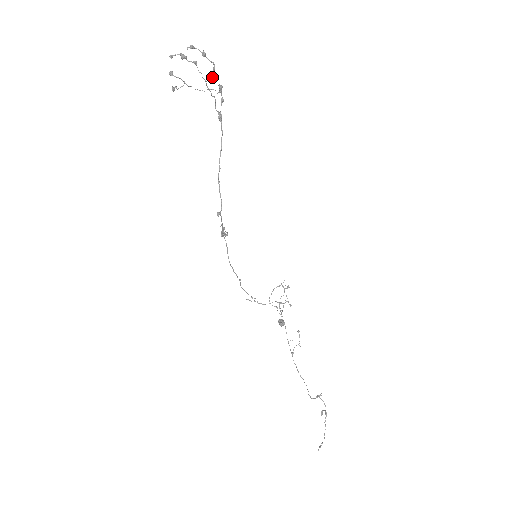
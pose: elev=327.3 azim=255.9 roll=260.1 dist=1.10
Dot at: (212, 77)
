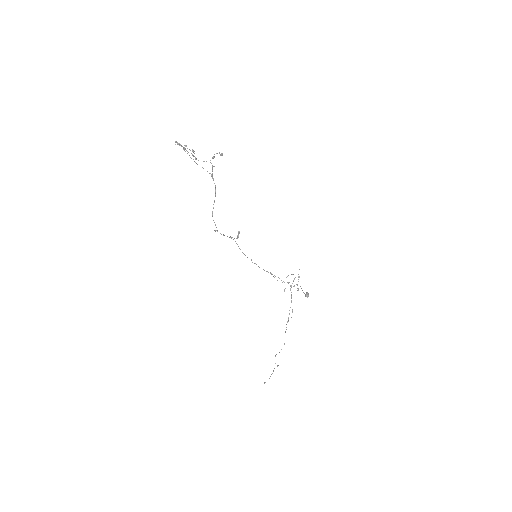
Dot at: (195, 159)
